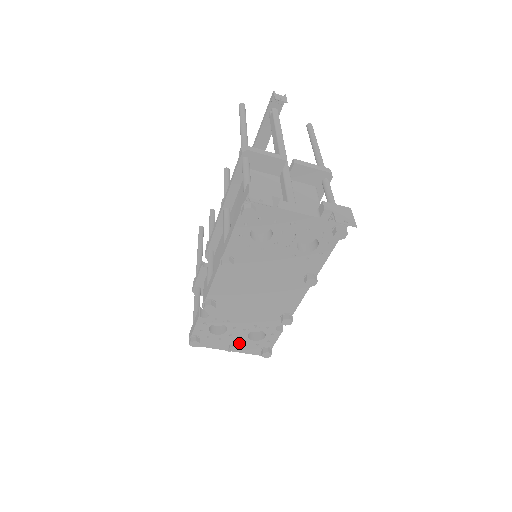
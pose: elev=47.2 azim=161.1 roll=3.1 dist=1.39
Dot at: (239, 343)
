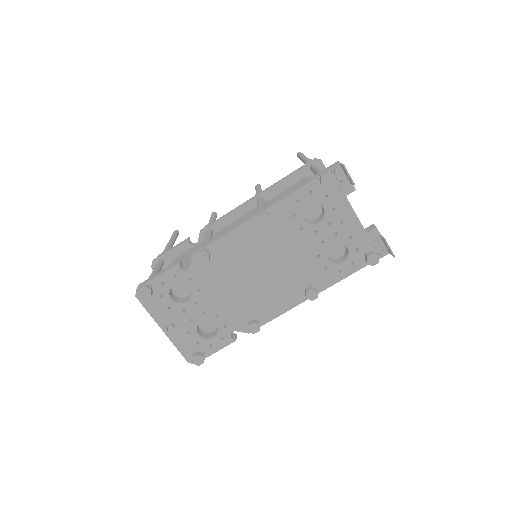
Dot at: (182, 328)
